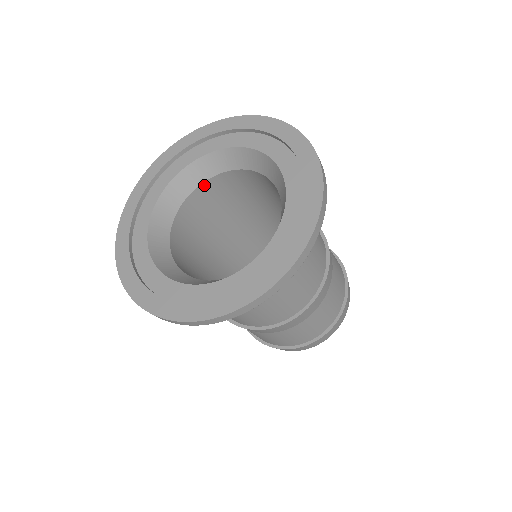
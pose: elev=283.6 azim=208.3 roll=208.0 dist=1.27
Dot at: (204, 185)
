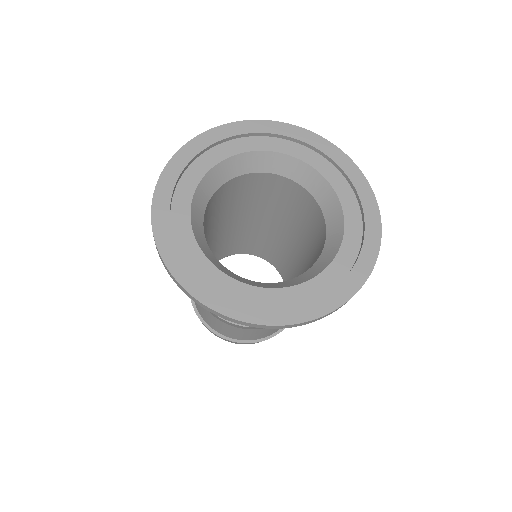
Dot at: (280, 177)
